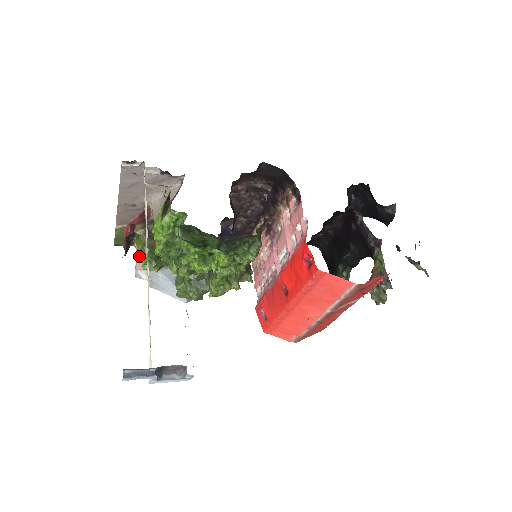
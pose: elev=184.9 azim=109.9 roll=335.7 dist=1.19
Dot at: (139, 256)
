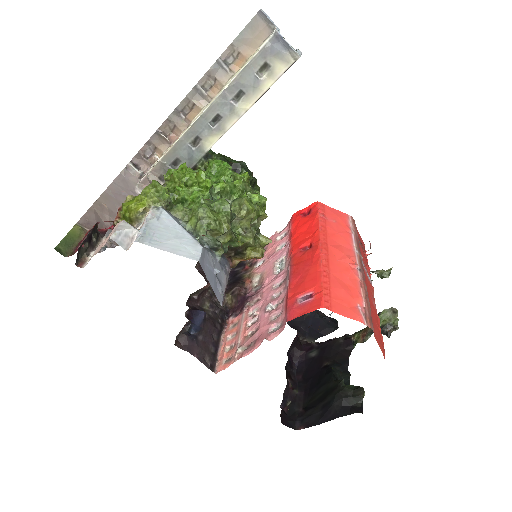
Dot at: (134, 203)
